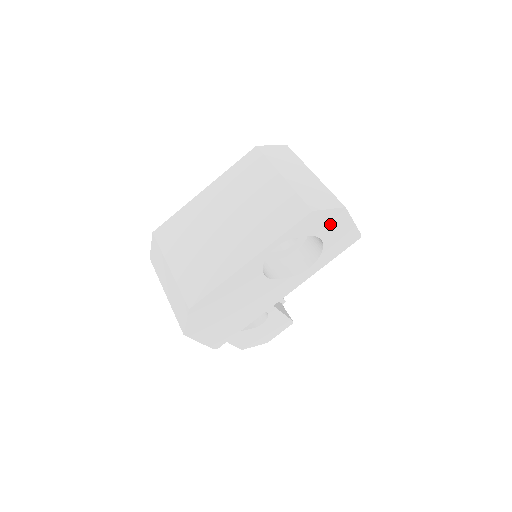
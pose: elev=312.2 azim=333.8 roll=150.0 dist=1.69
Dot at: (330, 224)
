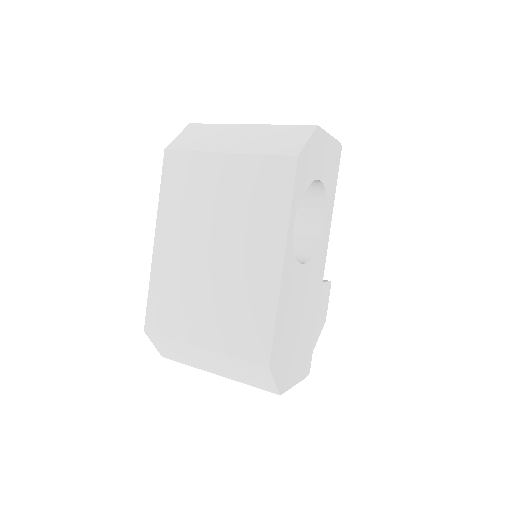
Dot at: (316, 156)
